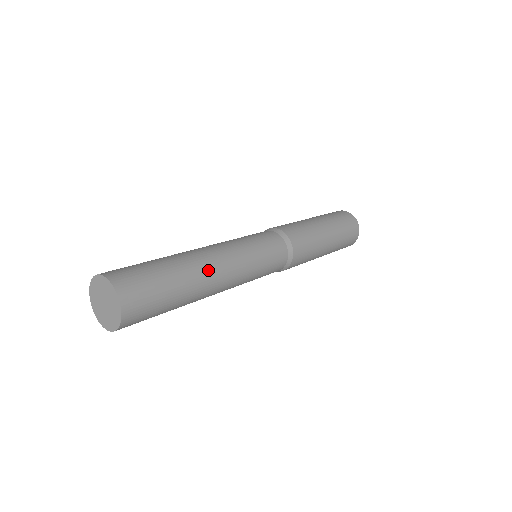
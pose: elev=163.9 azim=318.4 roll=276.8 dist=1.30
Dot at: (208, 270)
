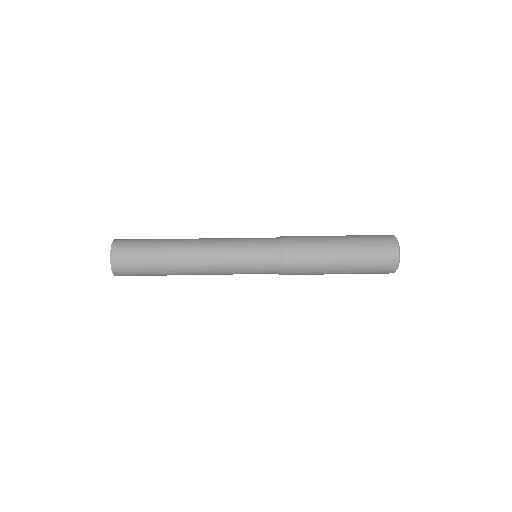
Dot at: (185, 258)
